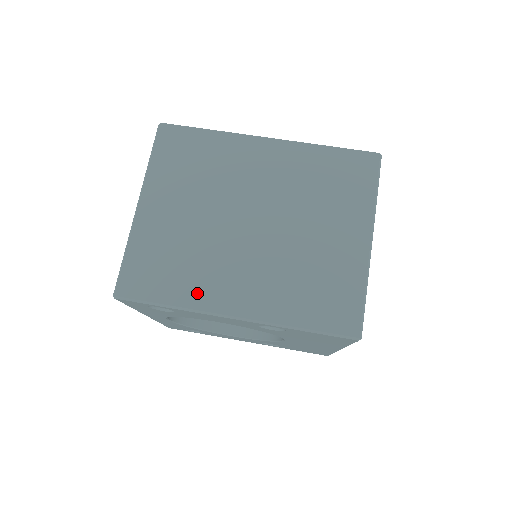
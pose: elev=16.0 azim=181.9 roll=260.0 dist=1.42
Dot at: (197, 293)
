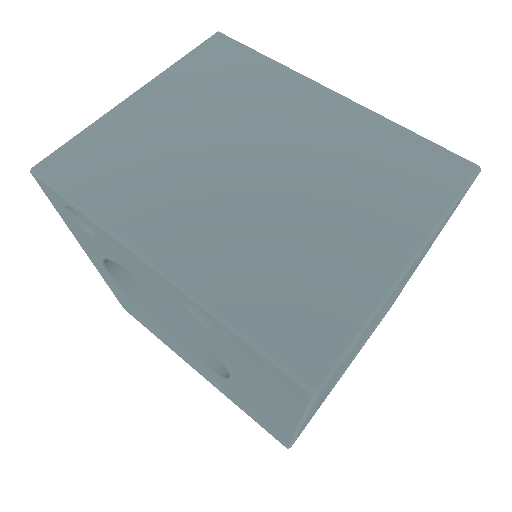
Dot at: (128, 212)
